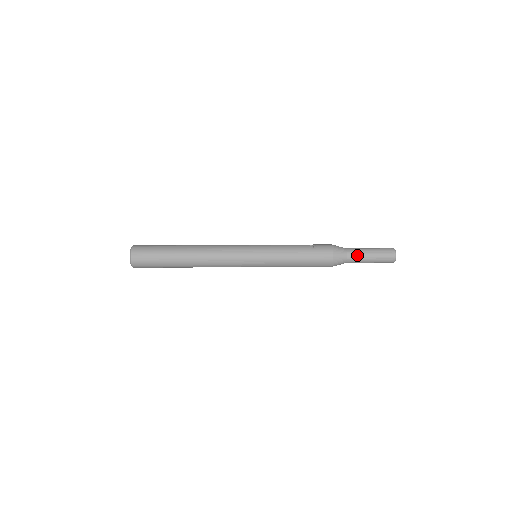
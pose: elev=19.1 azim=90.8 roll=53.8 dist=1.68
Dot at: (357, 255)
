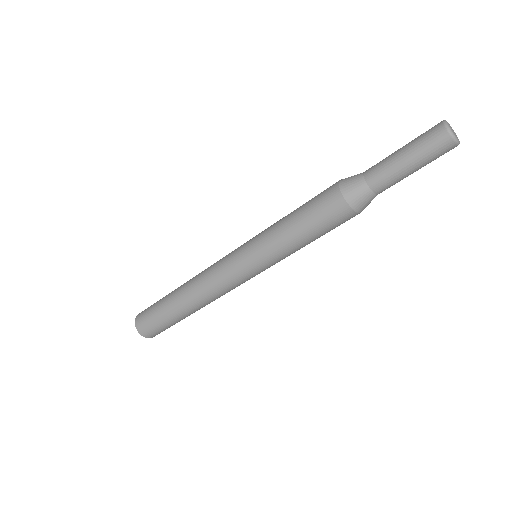
Dot at: (379, 162)
